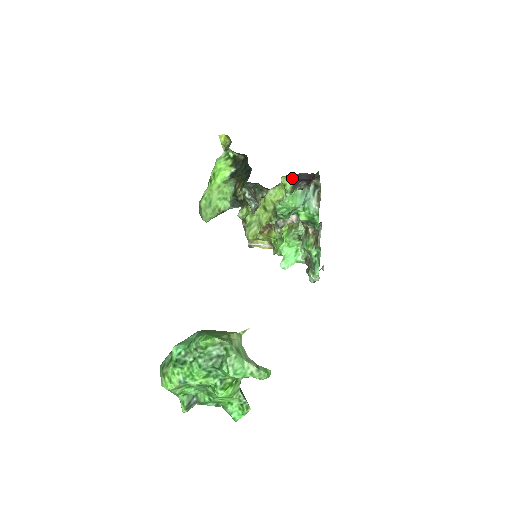
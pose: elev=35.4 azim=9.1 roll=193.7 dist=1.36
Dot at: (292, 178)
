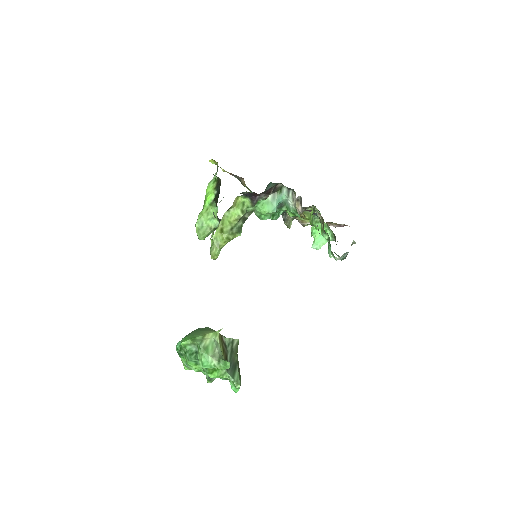
Dot at: (246, 196)
